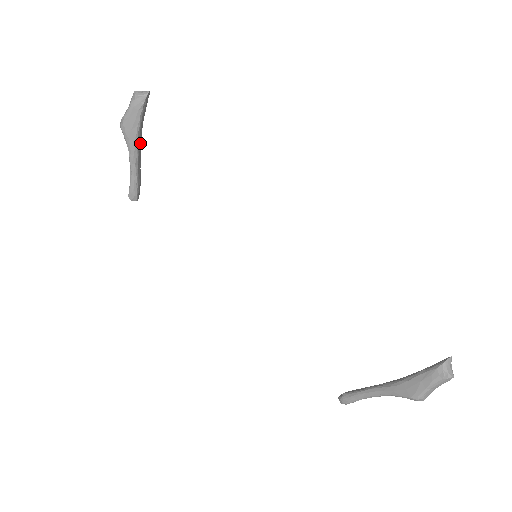
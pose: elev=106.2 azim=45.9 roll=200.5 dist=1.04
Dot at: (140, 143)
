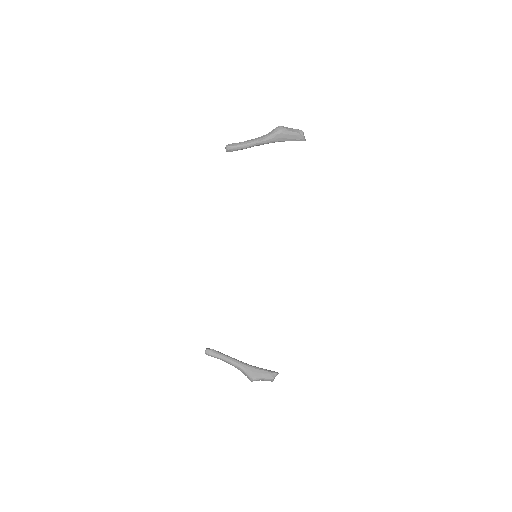
Dot at: (270, 142)
